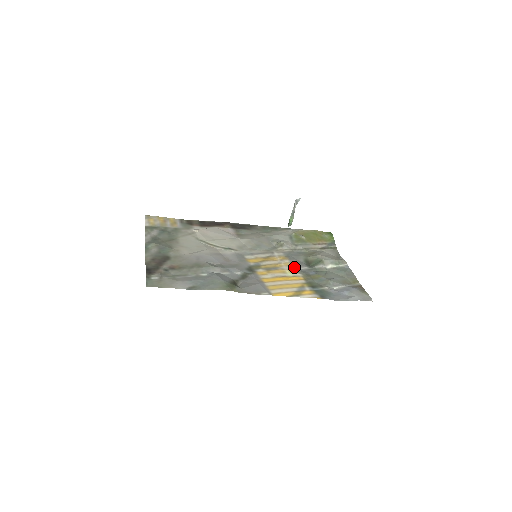
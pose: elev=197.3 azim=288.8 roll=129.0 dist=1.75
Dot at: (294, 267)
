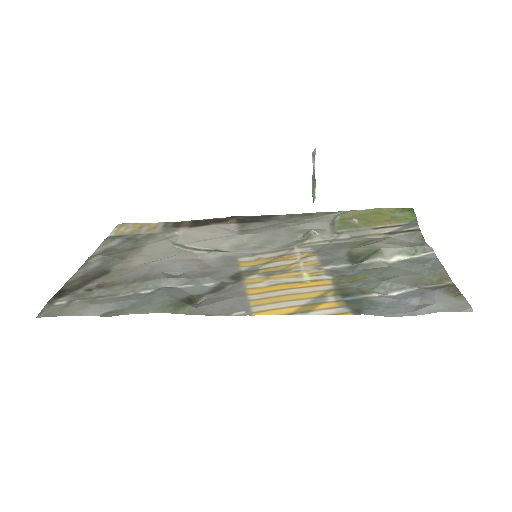
Dot at: (321, 266)
